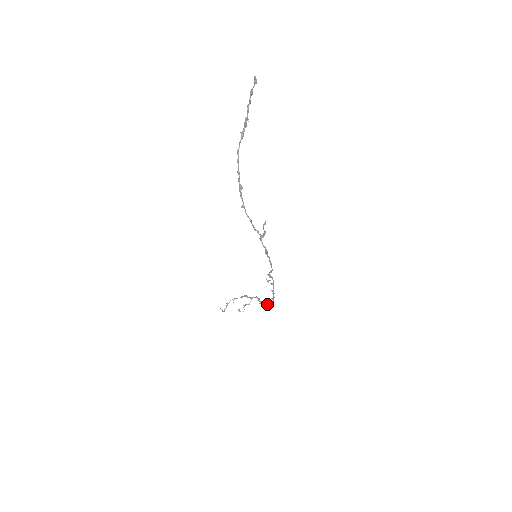
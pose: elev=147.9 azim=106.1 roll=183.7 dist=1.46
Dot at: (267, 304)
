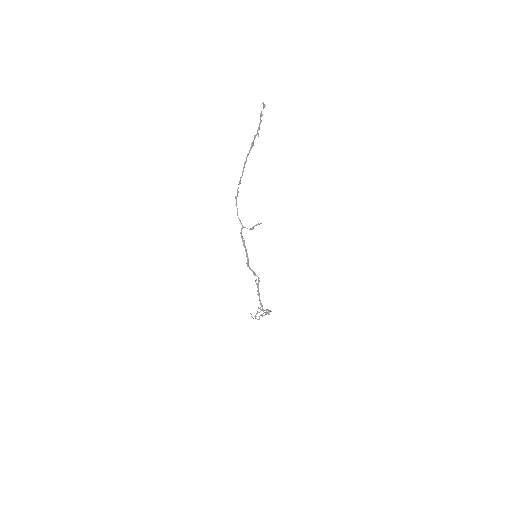
Dot at: occluded
